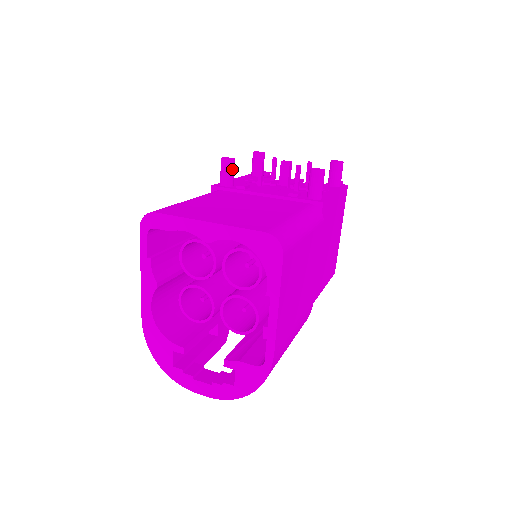
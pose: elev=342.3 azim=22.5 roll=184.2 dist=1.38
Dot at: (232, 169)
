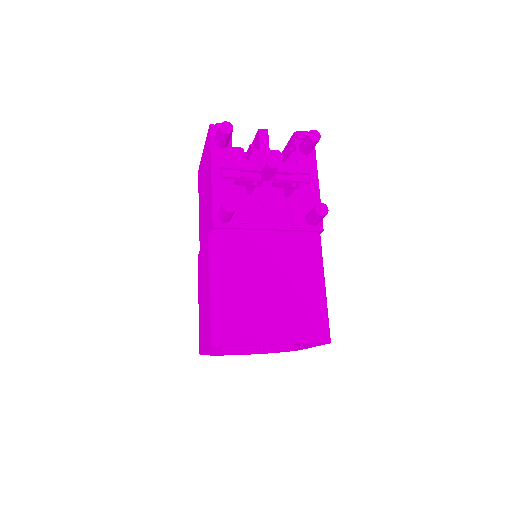
Dot at: occluded
